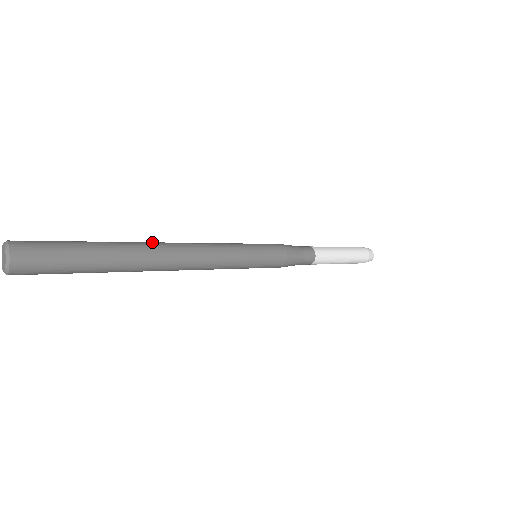
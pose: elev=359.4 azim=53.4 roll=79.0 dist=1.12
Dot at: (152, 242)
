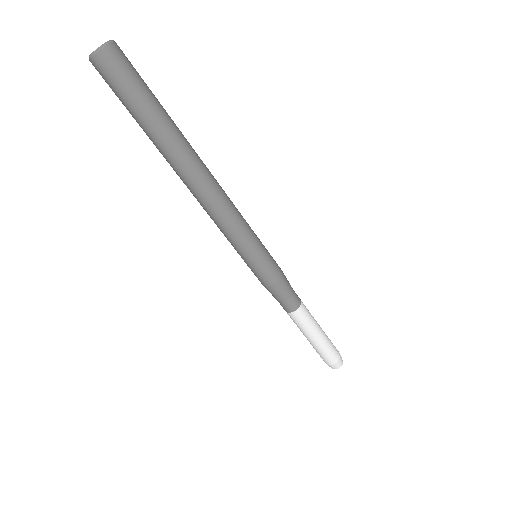
Dot at: occluded
